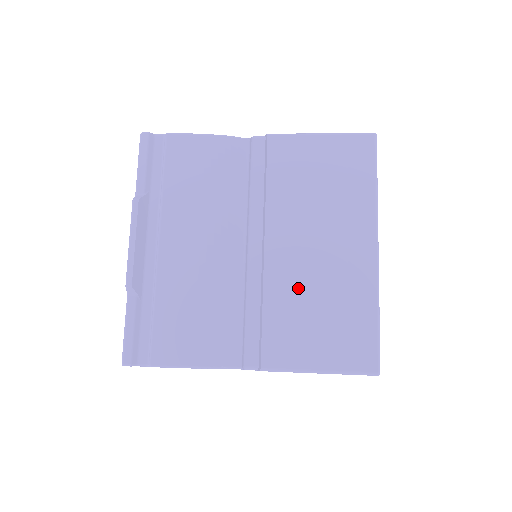
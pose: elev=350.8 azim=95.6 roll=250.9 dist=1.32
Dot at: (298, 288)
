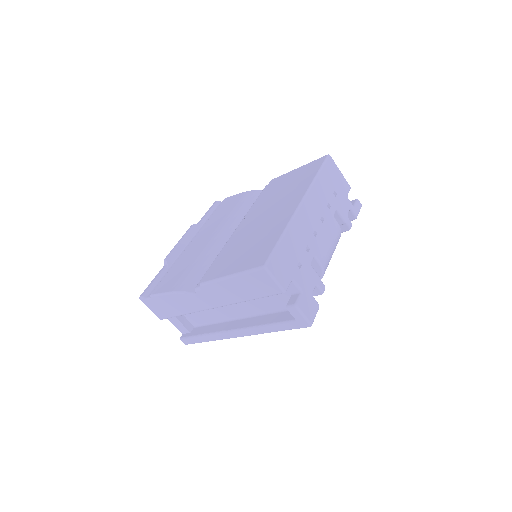
Dot at: (245, 237)
